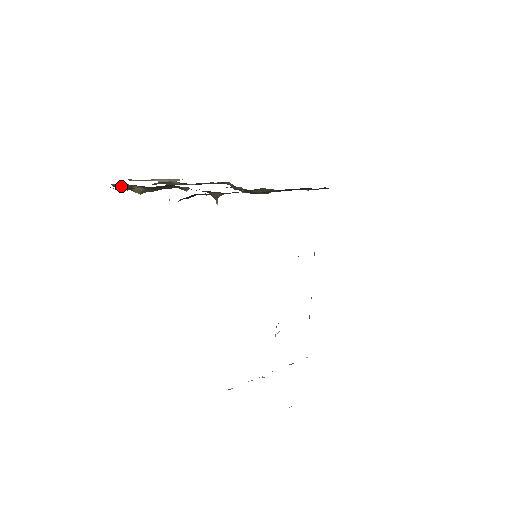
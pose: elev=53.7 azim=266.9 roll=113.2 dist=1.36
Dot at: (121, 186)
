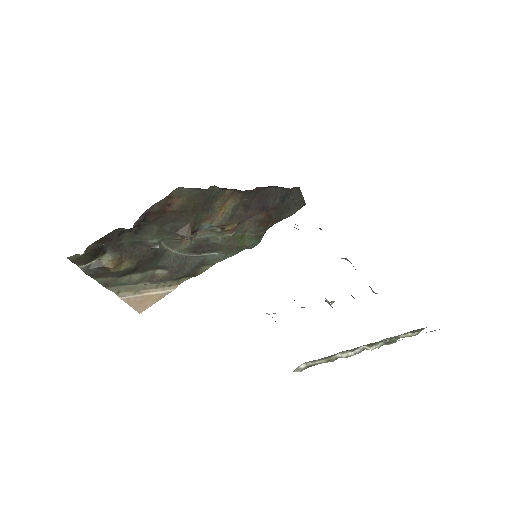
Dot at: (91, 267)
